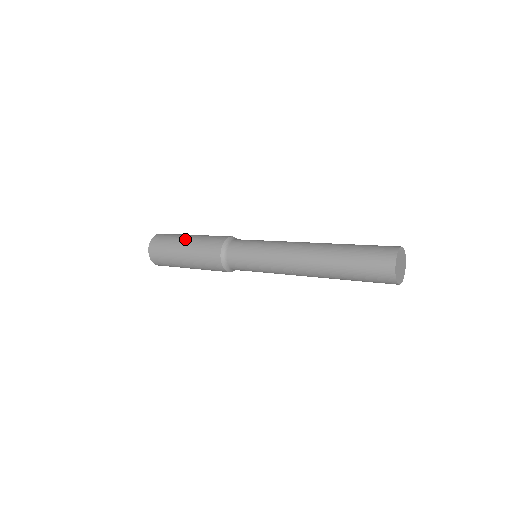
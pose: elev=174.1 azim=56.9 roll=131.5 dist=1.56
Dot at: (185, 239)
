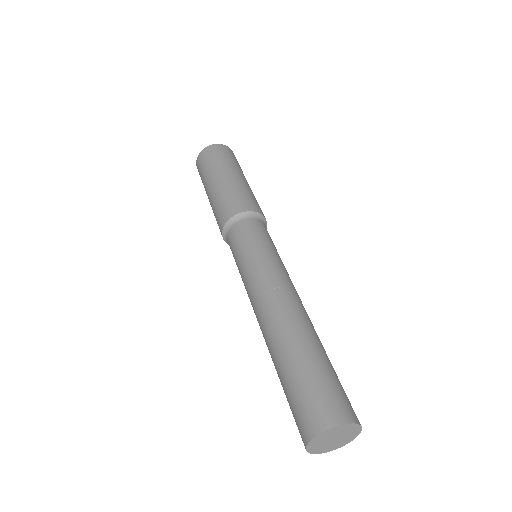
Dot at: (226, 173)
